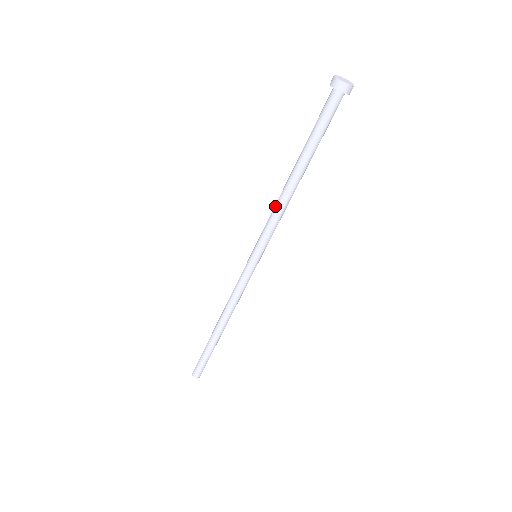
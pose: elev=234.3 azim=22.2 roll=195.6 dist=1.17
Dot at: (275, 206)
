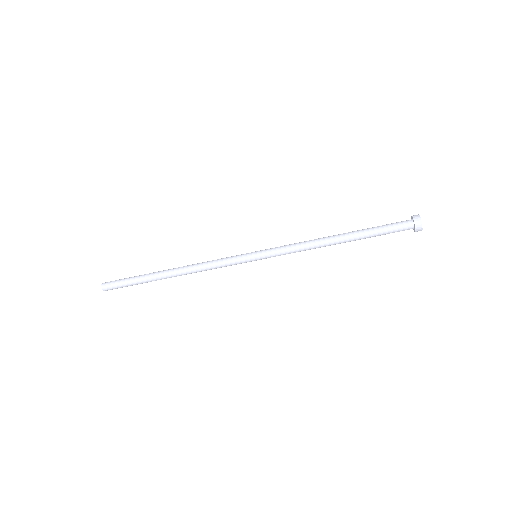
Dot at: (306, 242)
